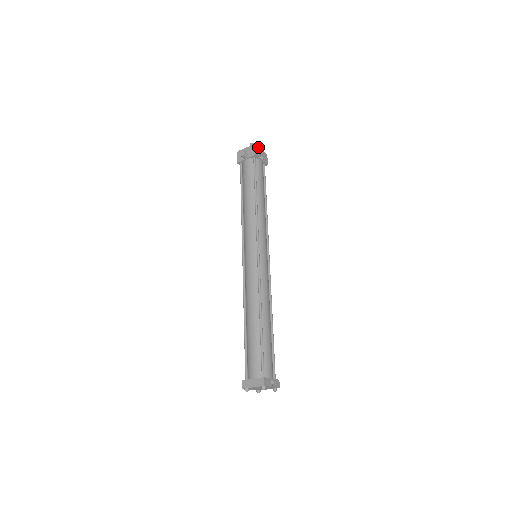
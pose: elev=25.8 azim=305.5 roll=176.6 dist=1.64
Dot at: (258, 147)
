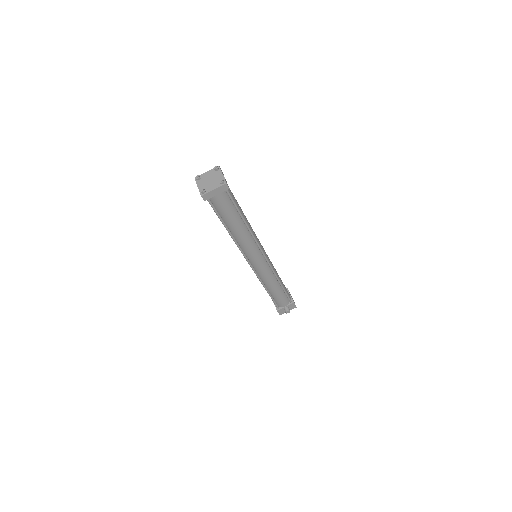
Dot at: occluded
